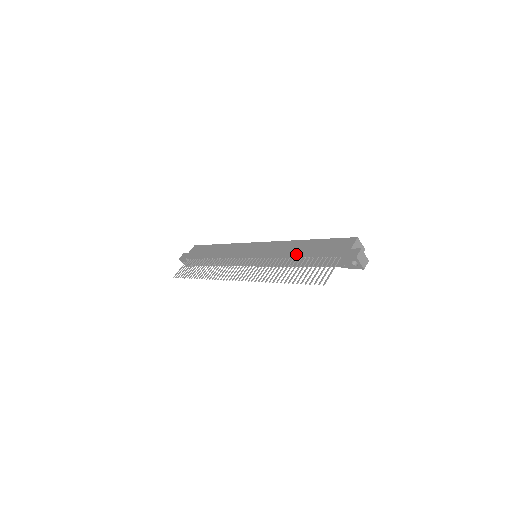
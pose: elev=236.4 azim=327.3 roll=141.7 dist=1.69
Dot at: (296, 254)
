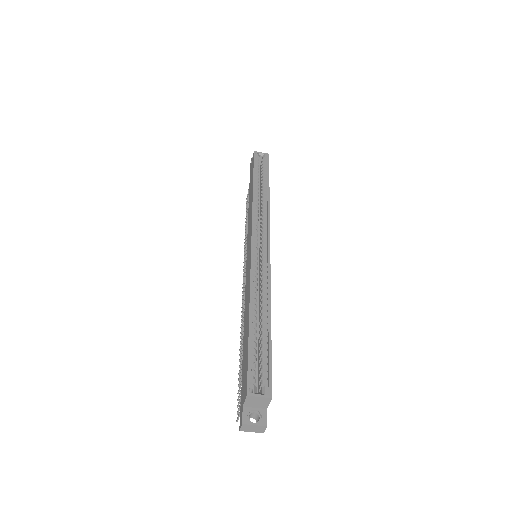
Dot at: occluded
